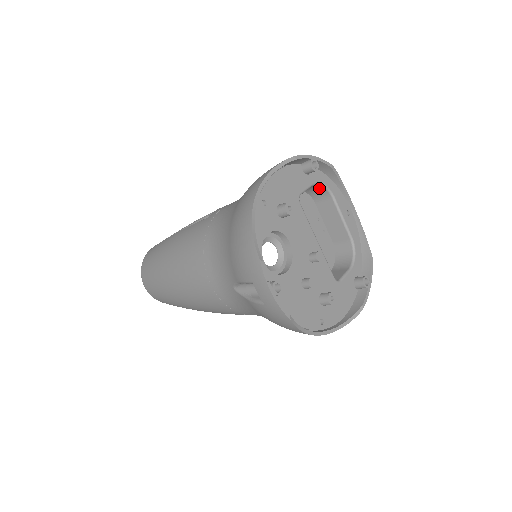
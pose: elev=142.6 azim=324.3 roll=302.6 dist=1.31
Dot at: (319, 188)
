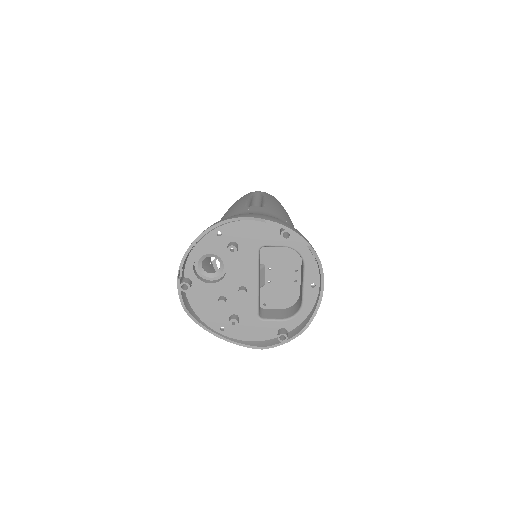
Dot at: (298, 252)
